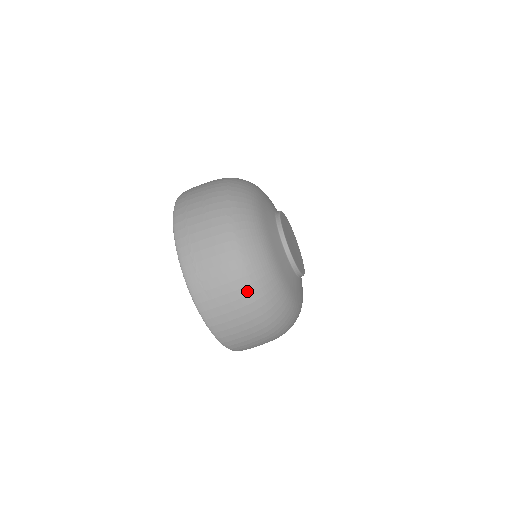
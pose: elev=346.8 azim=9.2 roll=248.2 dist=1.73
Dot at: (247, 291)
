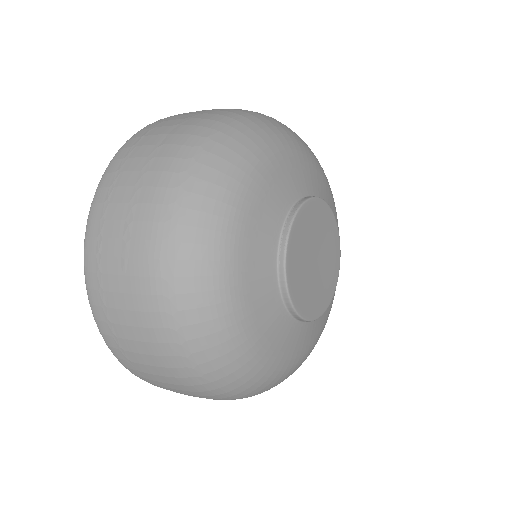
Dot at: (200, 388)
